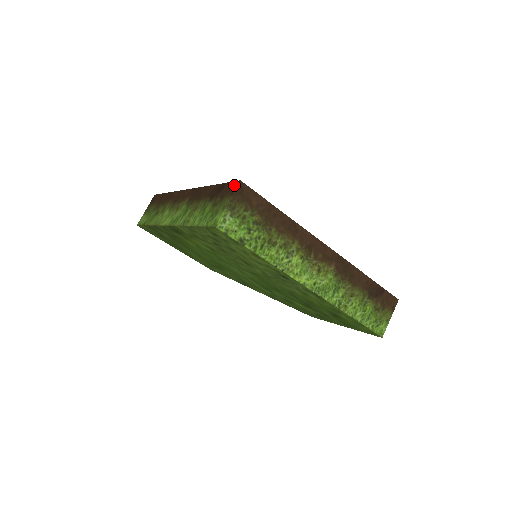
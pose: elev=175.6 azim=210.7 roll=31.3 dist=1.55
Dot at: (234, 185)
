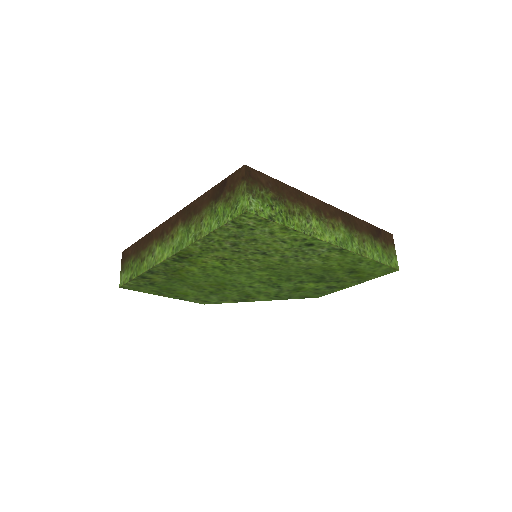
Dot at: (240, 172)
